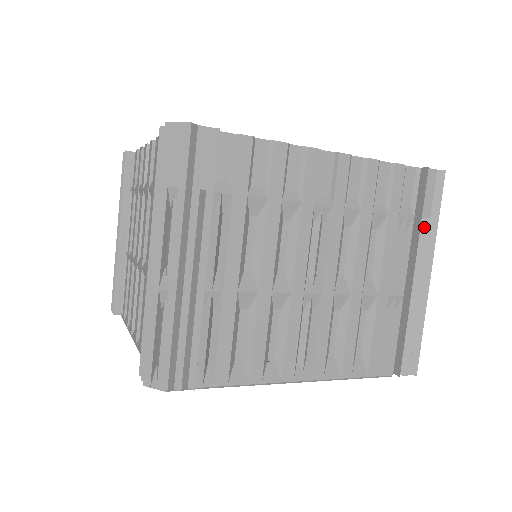
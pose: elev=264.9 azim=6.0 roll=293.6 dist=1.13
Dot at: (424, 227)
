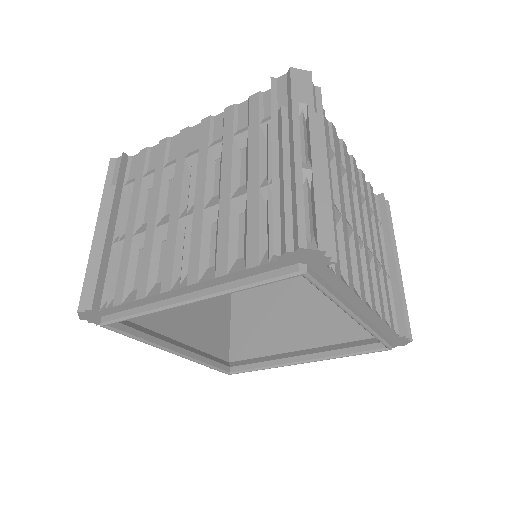
Dot at: (389, 230)
